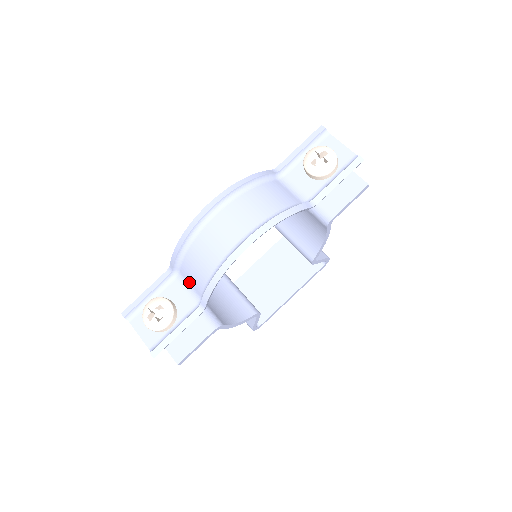
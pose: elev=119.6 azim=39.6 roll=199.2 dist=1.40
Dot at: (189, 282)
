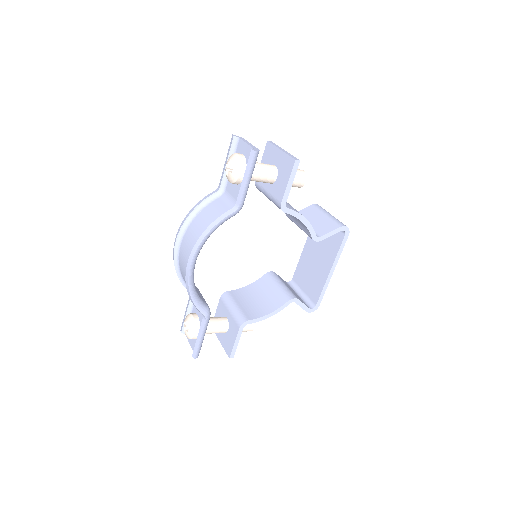
Dot at: occluded
